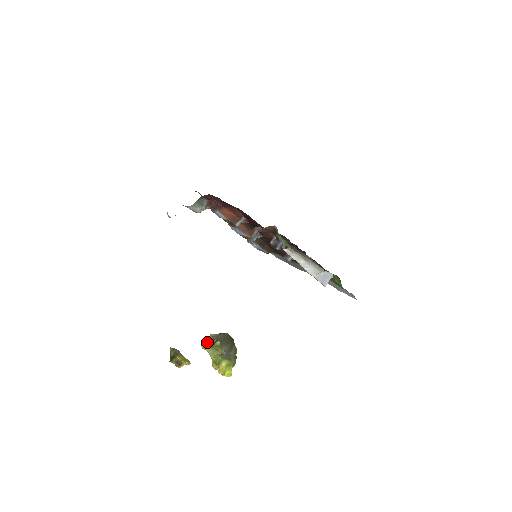
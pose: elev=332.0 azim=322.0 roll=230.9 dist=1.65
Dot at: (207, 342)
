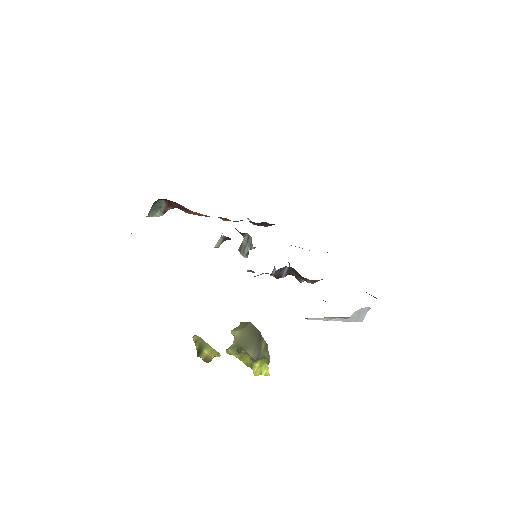
Dot at: (231, 349)
